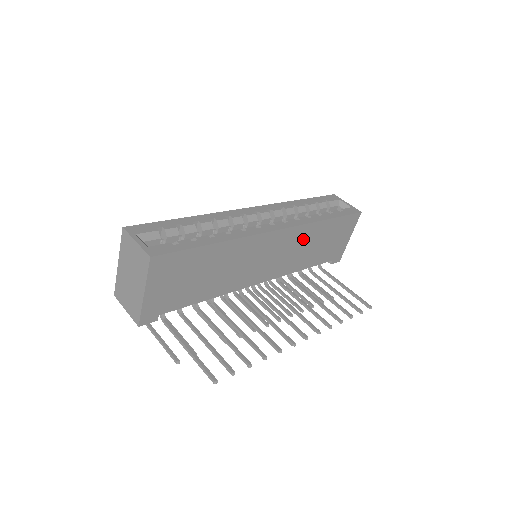
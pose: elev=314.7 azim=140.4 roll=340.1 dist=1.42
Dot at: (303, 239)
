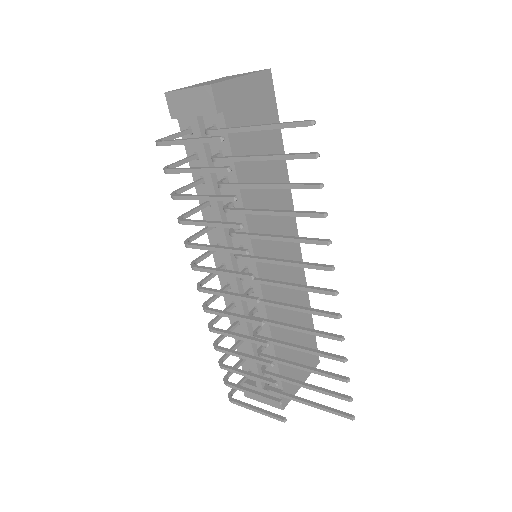
Dot at: (295, 292)
